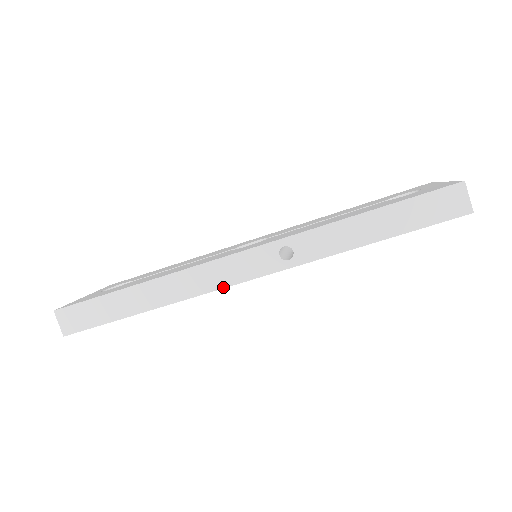
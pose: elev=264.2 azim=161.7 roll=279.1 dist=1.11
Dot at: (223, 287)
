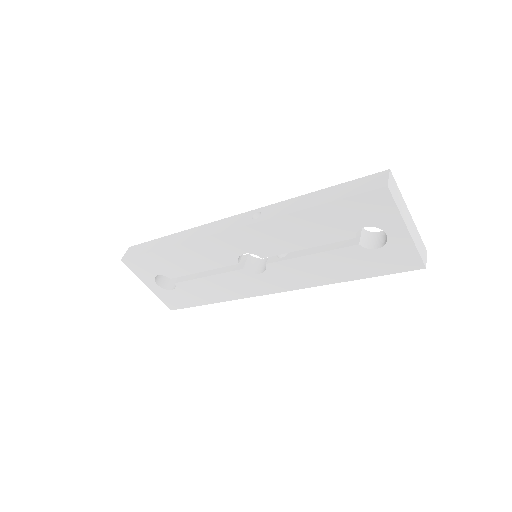
Dot at: (211, 235)
